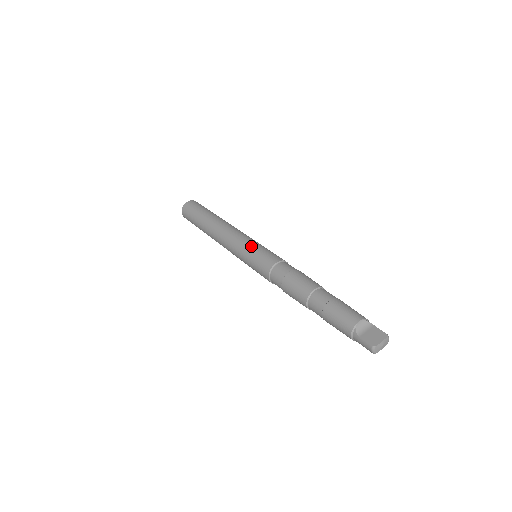
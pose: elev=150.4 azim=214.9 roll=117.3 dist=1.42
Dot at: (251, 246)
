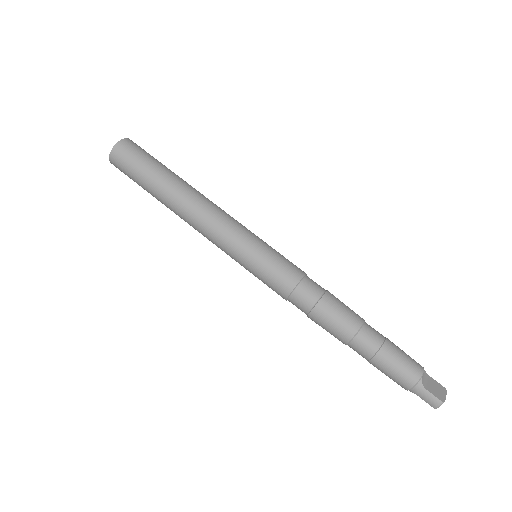
Dot at: (260, 243)
